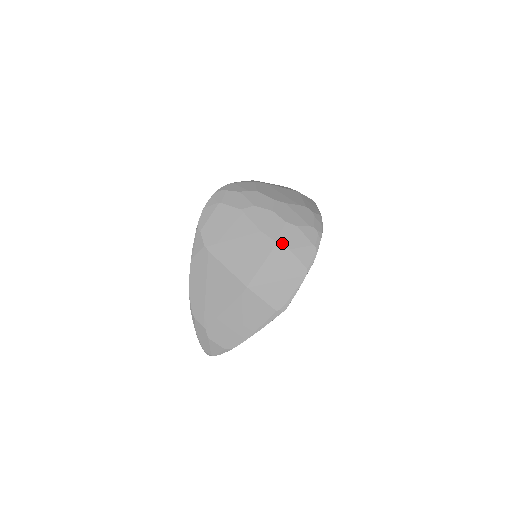
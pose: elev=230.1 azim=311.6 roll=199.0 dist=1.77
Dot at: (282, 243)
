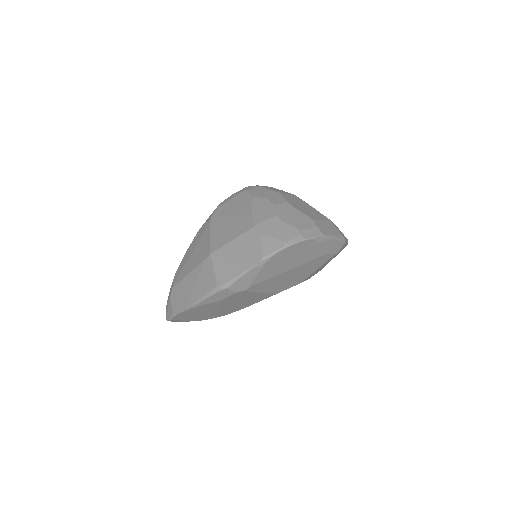
Dot at: (259, 228)
